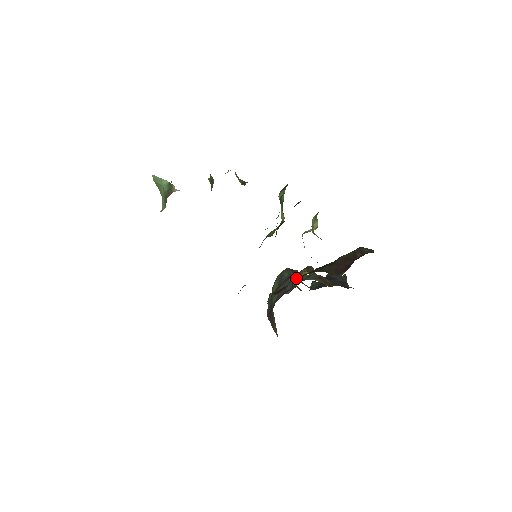
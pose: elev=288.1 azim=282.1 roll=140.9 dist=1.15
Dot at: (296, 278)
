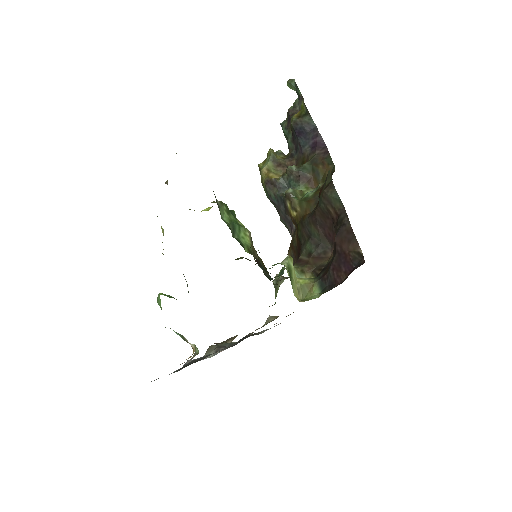
Dot at: (290, 217)
